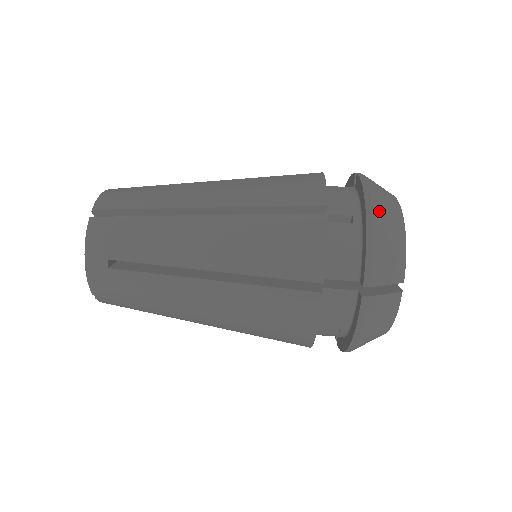
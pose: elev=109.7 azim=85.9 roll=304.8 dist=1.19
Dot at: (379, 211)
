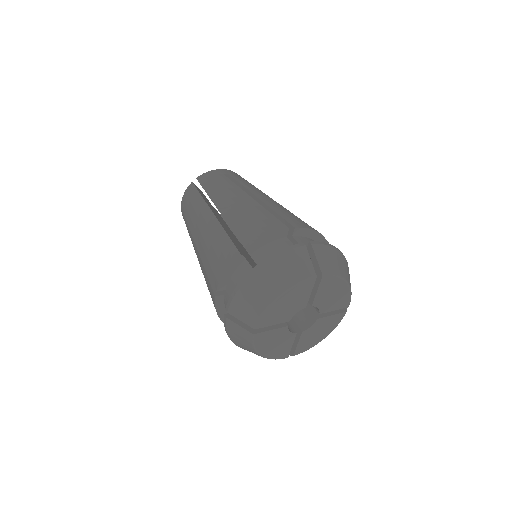
Dot at: (346, 262)
